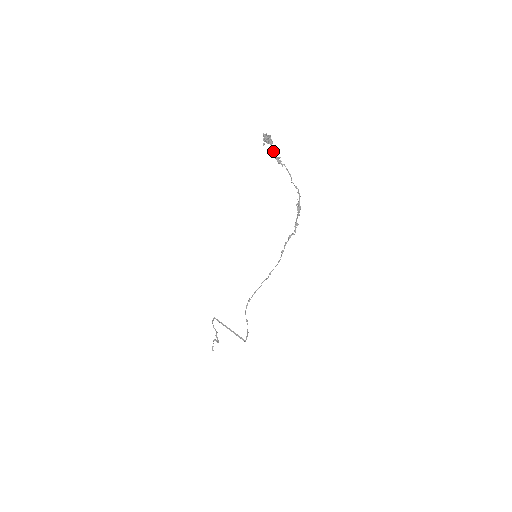
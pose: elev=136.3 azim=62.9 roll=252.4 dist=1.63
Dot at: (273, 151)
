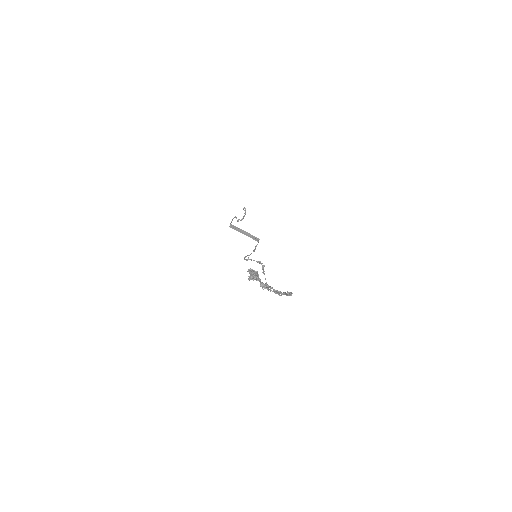
Dot at: (259, 279)
